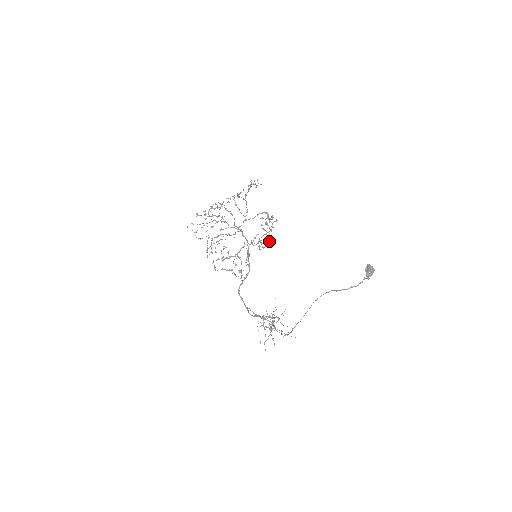
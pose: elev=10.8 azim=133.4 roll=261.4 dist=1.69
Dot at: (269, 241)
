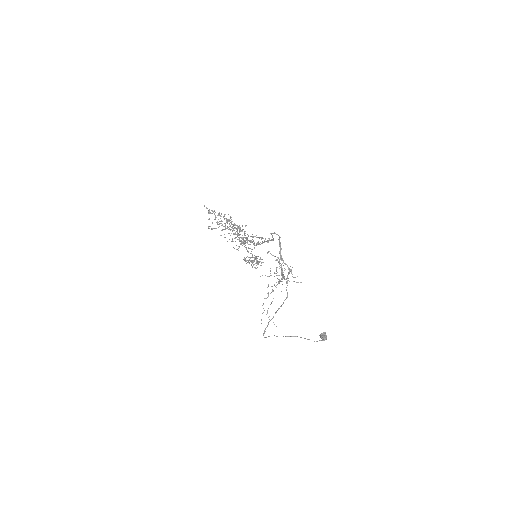
Dot at: (263, 262)
